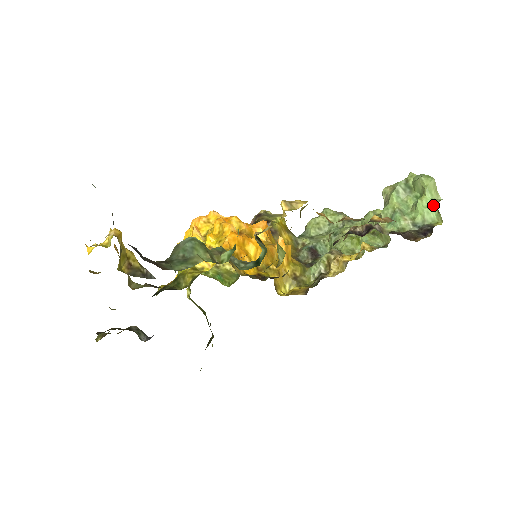
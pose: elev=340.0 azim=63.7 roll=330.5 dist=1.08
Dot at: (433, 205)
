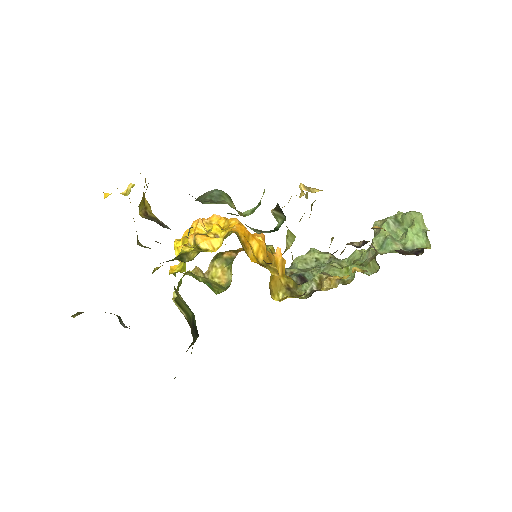
Dot at: (422, 233)
